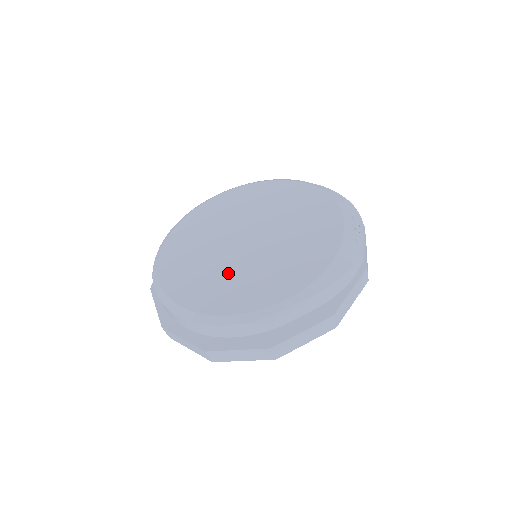
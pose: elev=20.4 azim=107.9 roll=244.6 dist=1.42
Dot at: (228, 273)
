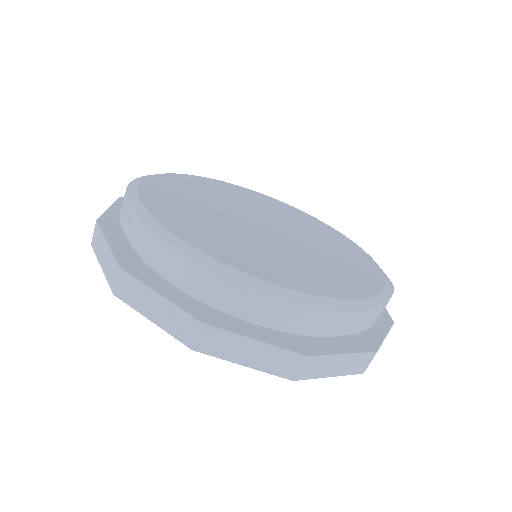
Dot at: (288, 255)
